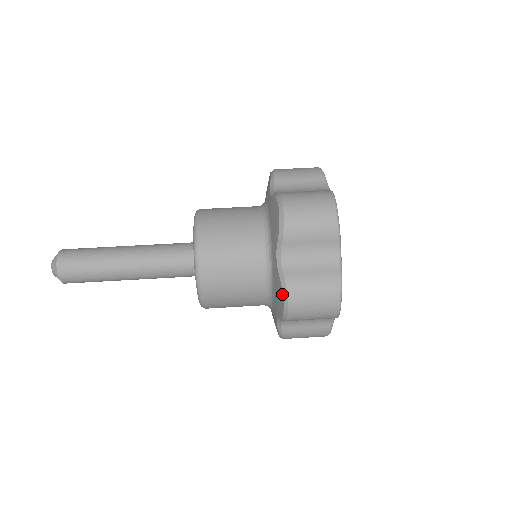
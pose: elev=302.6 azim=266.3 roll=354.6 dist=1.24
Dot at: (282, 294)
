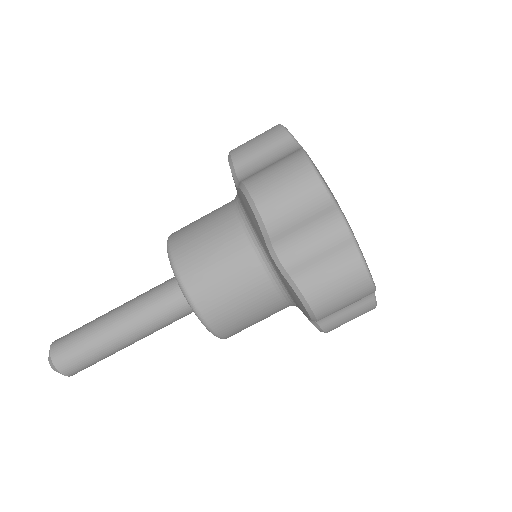
Dot at: (320, 331)
